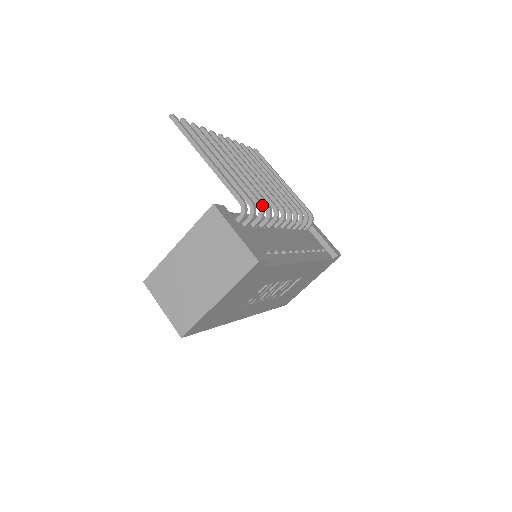
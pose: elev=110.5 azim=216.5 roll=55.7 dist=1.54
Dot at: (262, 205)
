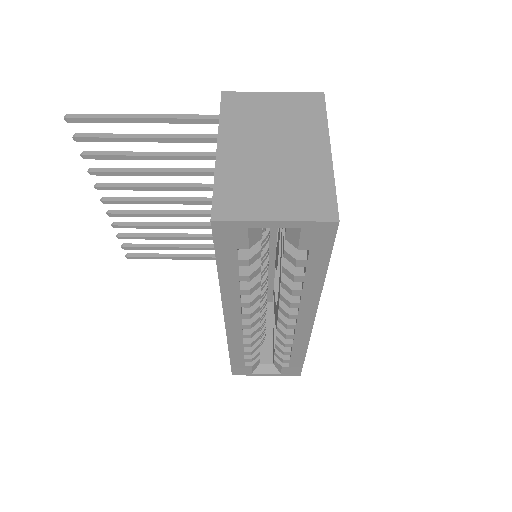
Dot at: occluded
